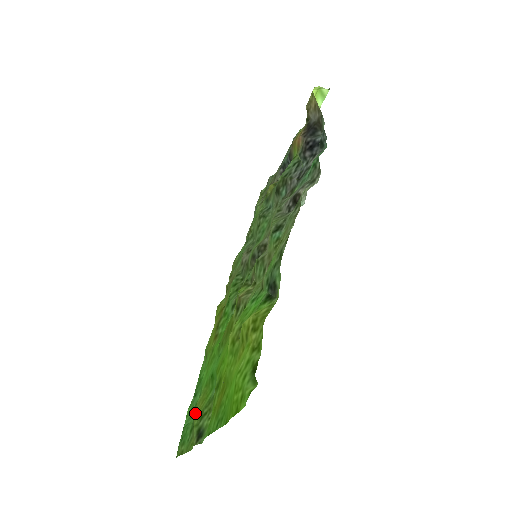
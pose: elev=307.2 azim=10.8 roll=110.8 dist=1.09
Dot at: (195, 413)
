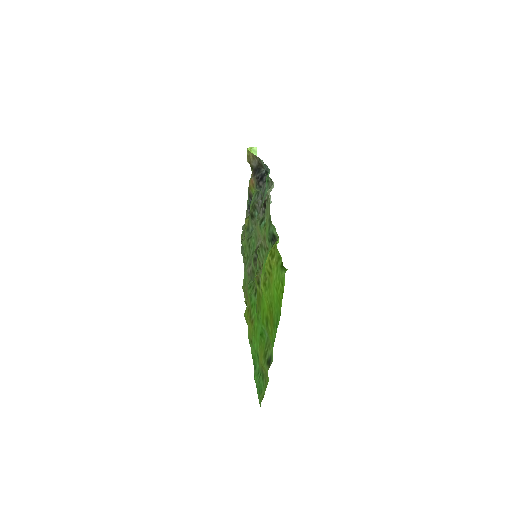
Dot at: (260, 364)
